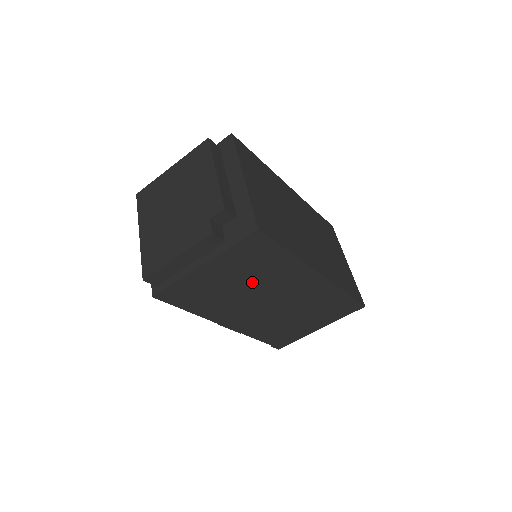
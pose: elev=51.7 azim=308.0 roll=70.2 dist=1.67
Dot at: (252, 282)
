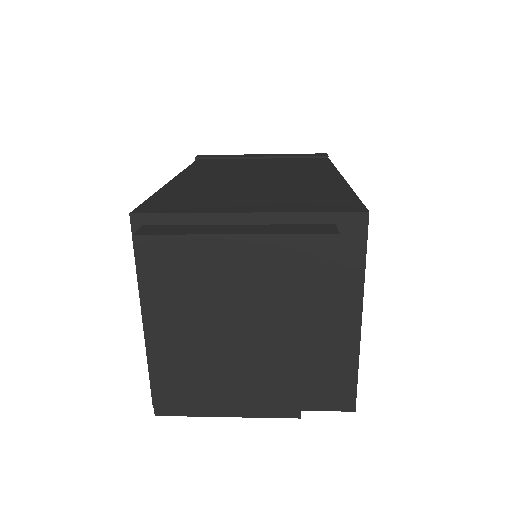
Dot at: occluded
